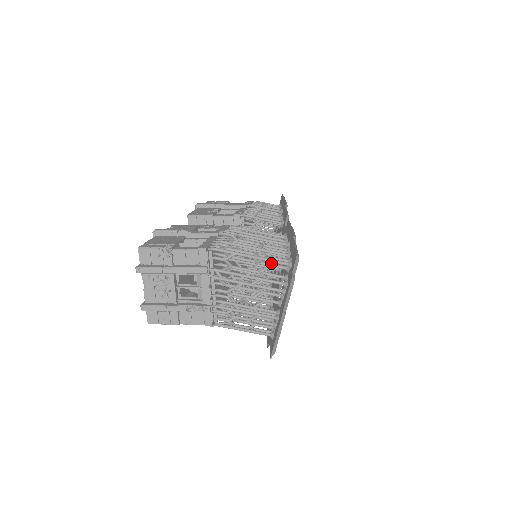
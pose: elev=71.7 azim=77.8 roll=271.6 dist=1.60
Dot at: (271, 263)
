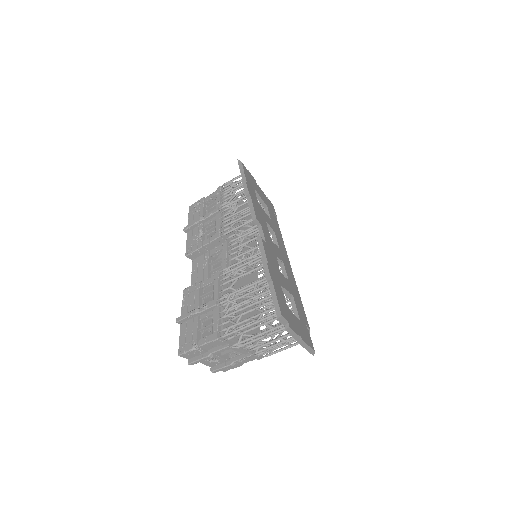
Dot at: (266, 314)
